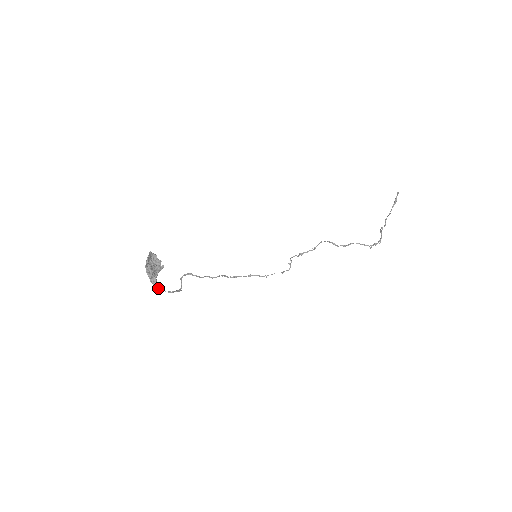
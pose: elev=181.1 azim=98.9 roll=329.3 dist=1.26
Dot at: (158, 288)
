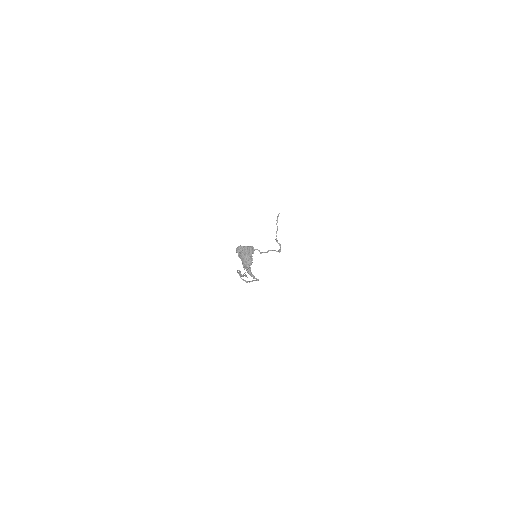
Dot at: (254, 277)
